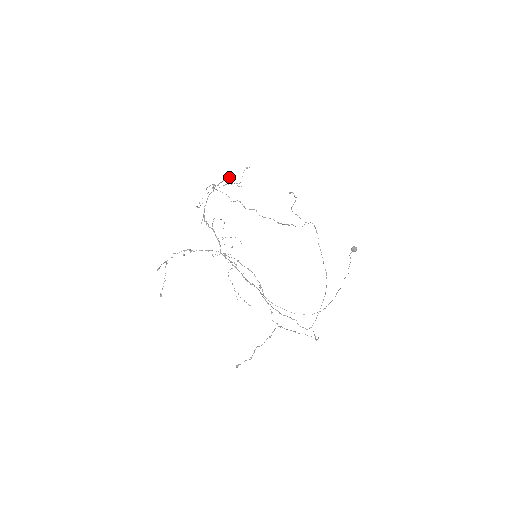
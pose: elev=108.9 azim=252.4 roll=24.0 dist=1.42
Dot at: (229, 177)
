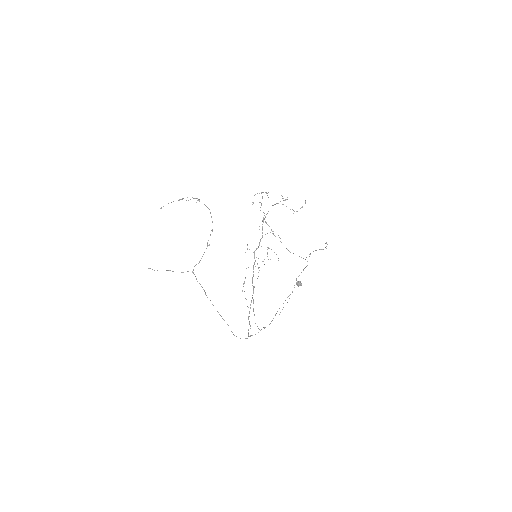
Dot at: (287, 199)
